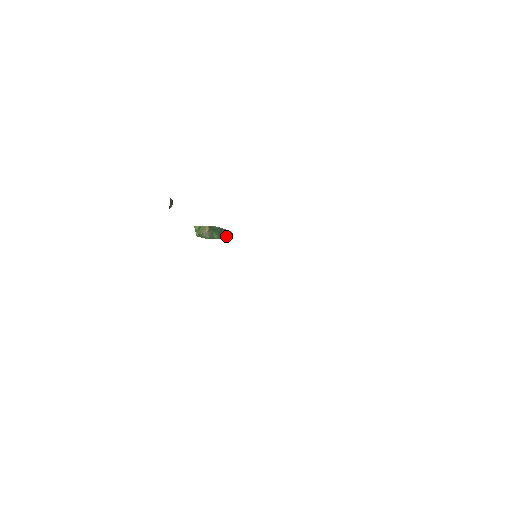
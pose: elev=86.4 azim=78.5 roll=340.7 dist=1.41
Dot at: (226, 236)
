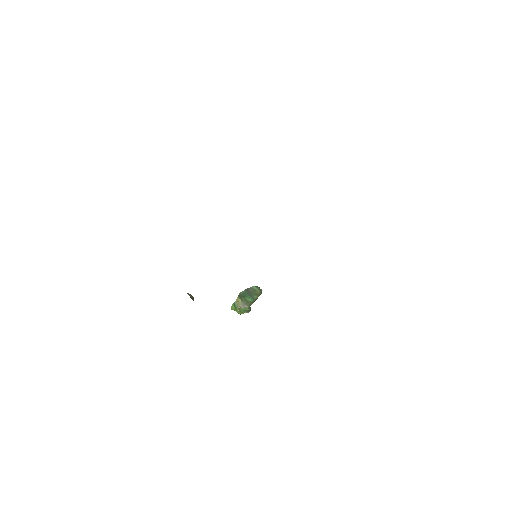
Dot at: (256, 293)
